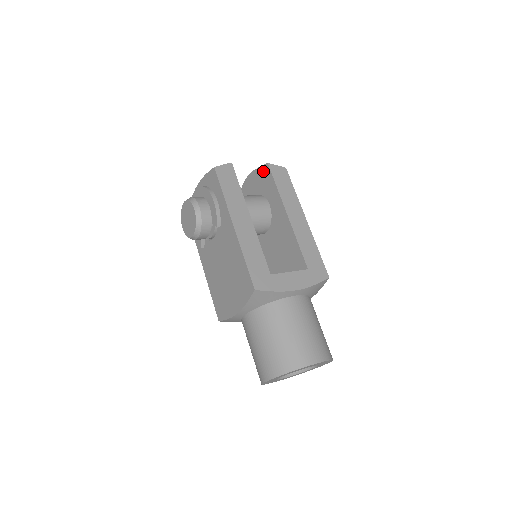
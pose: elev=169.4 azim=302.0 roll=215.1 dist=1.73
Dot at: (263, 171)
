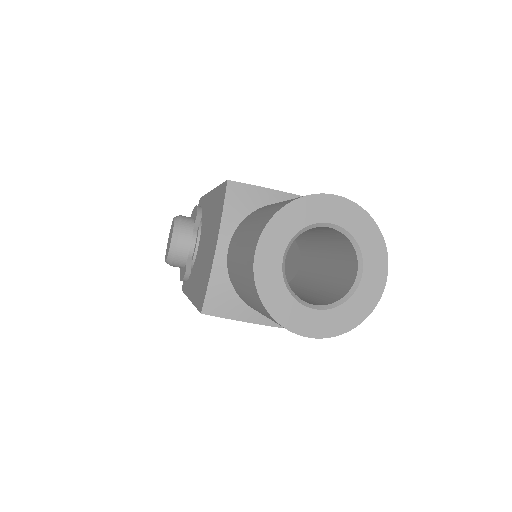
Dot at: occluded
